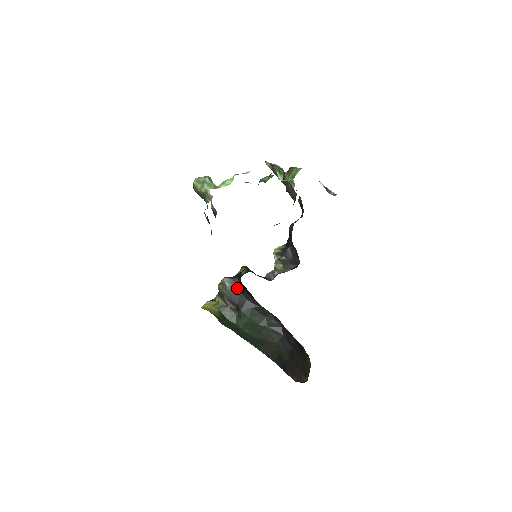
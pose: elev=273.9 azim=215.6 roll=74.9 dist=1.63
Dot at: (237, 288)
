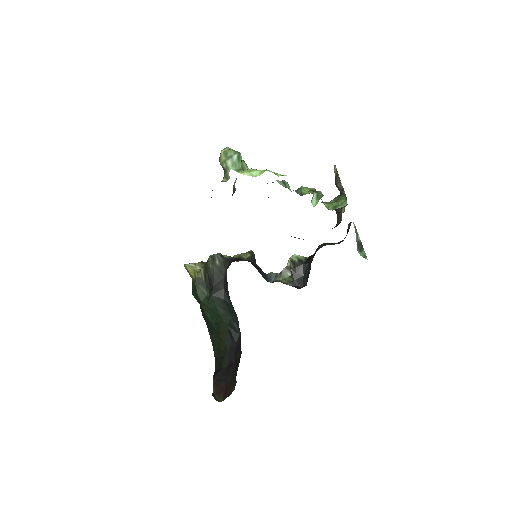
Dot at: (223, 271)
